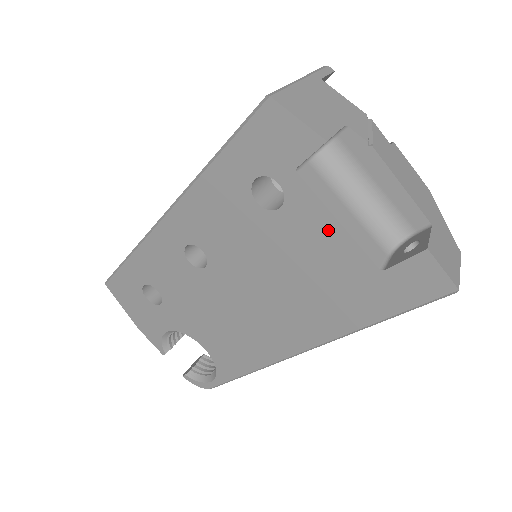
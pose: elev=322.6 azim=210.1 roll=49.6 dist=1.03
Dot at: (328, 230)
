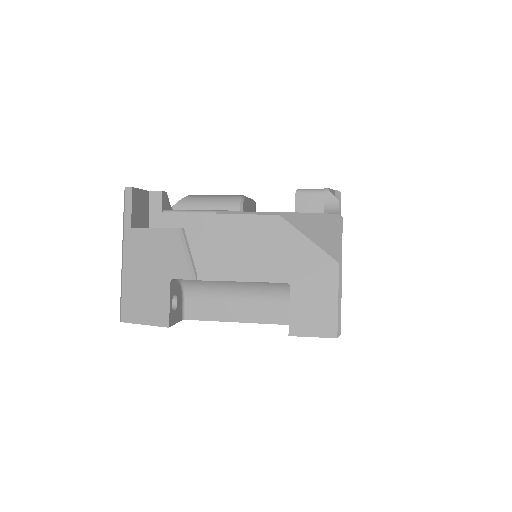
Dot at: occluded
